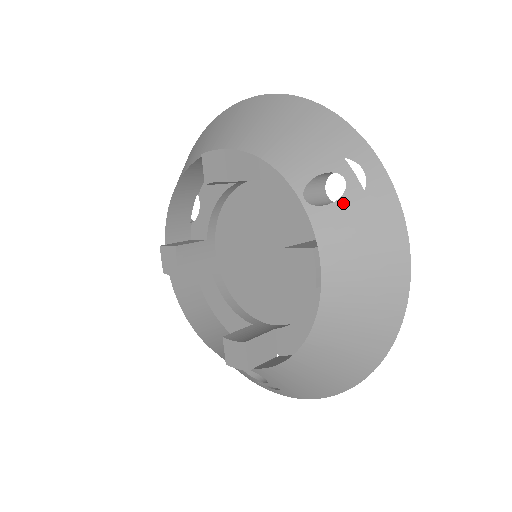
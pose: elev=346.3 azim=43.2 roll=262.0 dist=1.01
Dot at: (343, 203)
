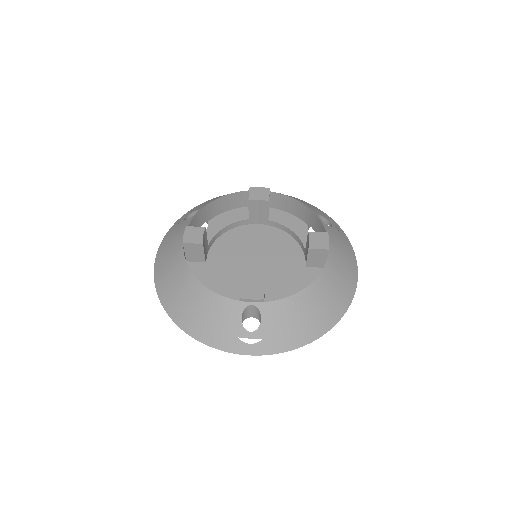
Dot at: (333, 229)
